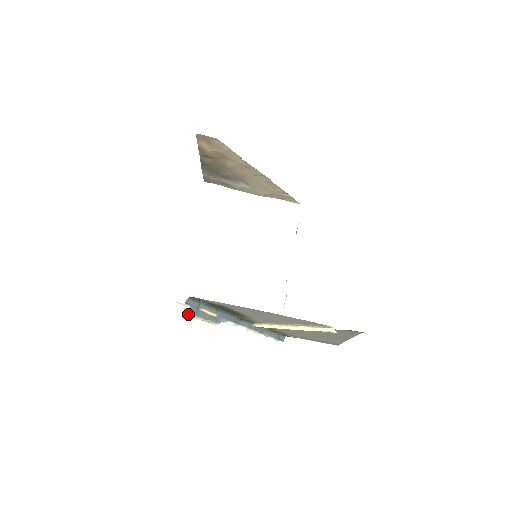
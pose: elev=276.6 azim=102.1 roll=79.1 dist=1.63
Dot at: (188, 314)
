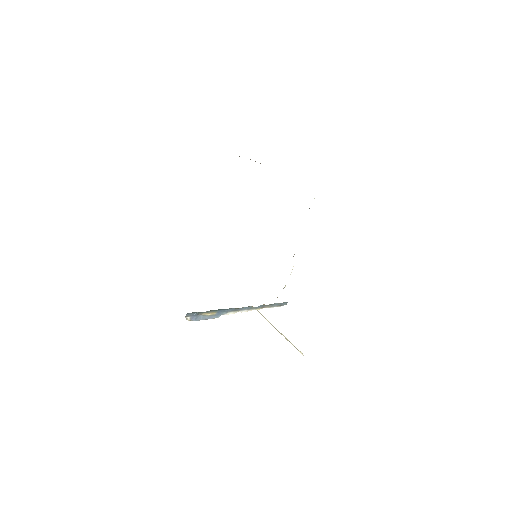
Dot at: (189, 320)
